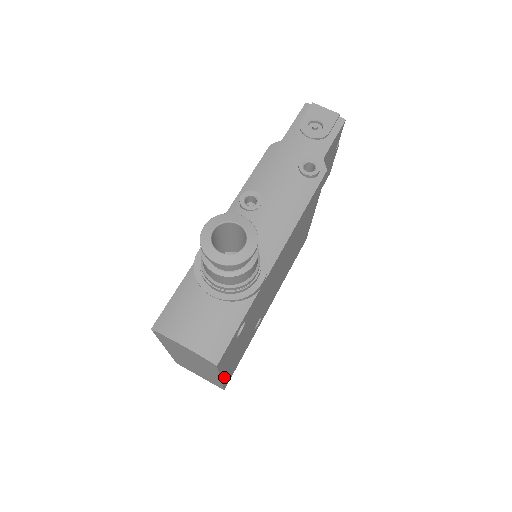
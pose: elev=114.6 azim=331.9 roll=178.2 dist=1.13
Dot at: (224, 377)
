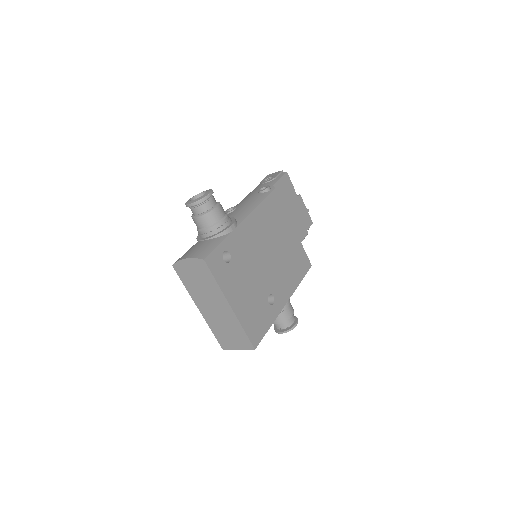
Dot at: (237, 313)
